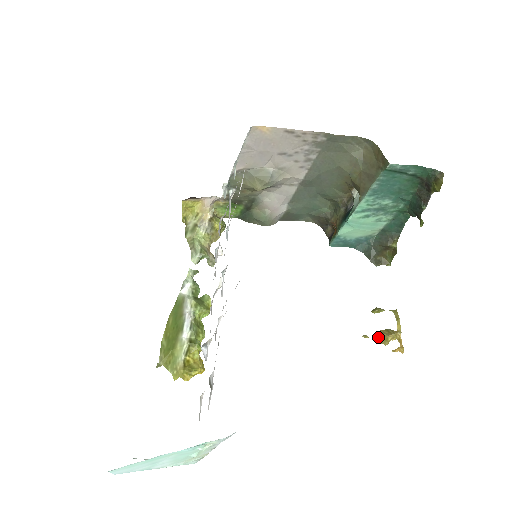
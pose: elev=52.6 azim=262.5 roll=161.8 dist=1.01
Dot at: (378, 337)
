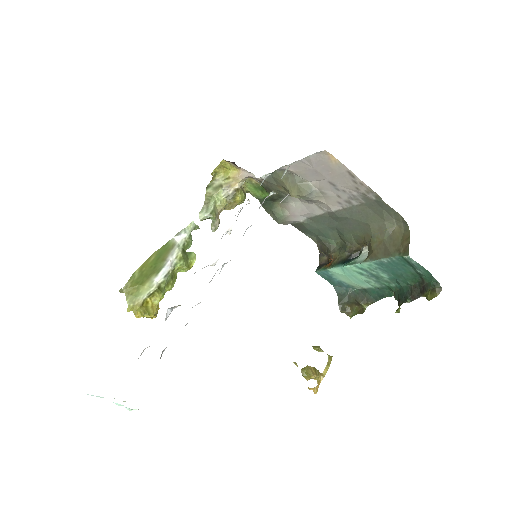
Dot at: (305, 371)
